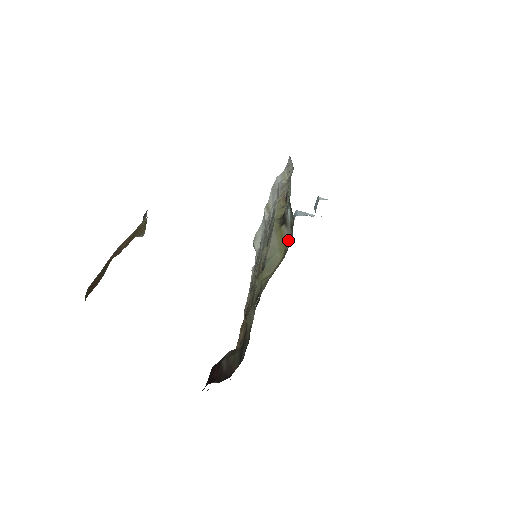
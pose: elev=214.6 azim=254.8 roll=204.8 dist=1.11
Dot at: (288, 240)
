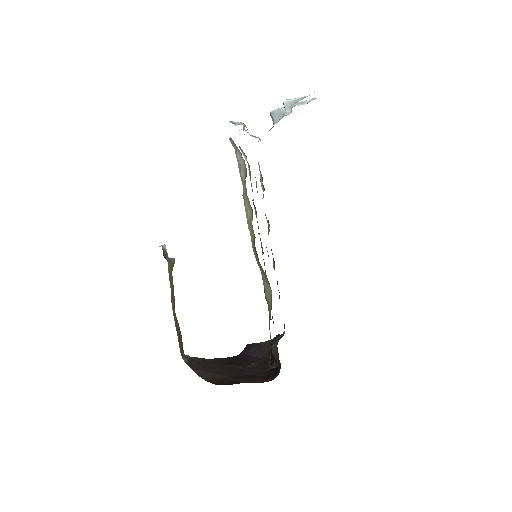
Dot at: occluded
